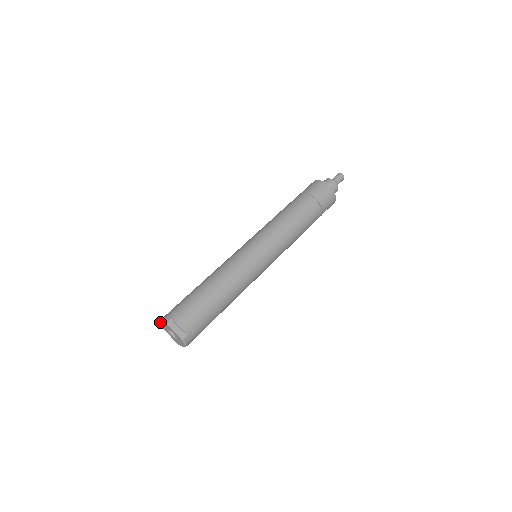
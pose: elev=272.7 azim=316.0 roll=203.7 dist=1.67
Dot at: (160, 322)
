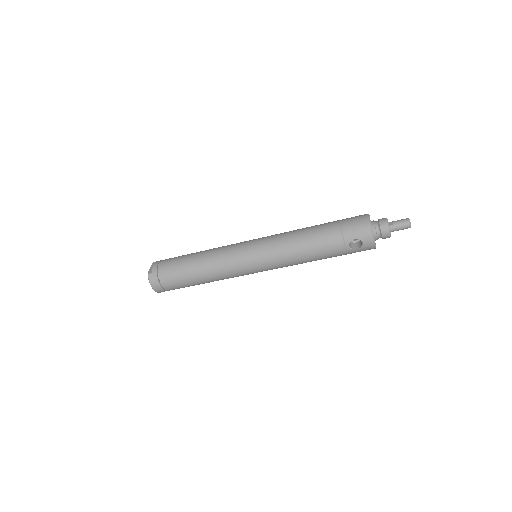
Dot at: occluded
